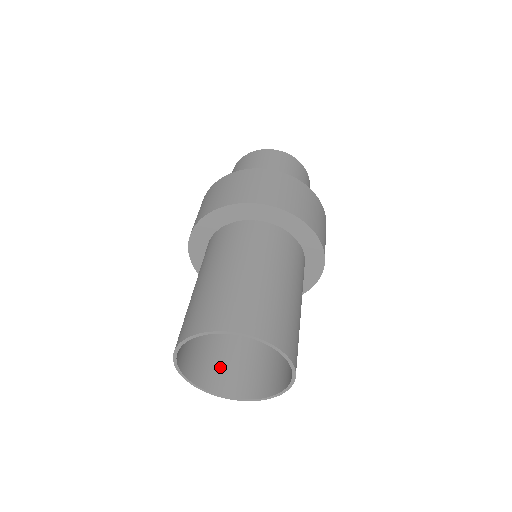
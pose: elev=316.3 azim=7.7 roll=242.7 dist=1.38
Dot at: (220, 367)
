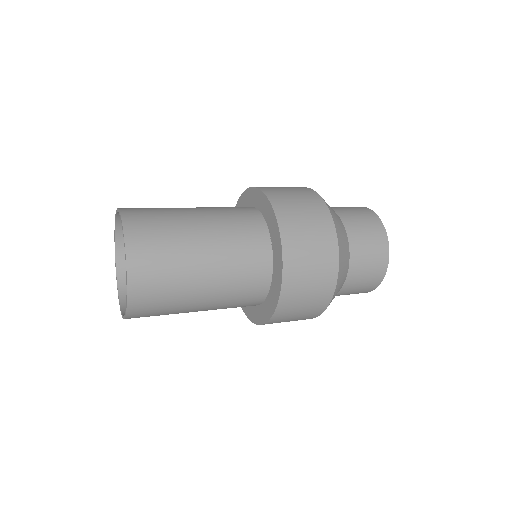
Dot at: occluded
